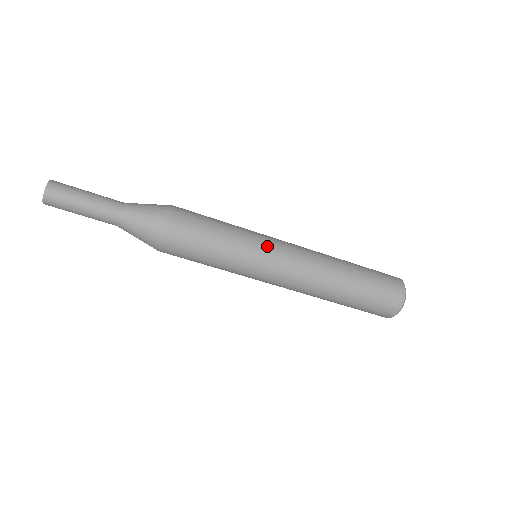
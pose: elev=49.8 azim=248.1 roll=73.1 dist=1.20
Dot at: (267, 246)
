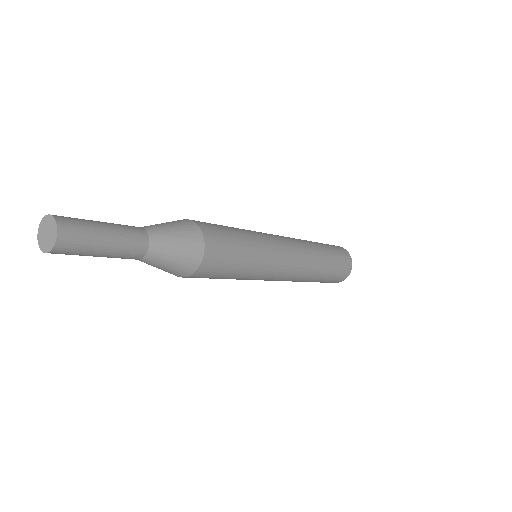
Dot at: (270, 274)
